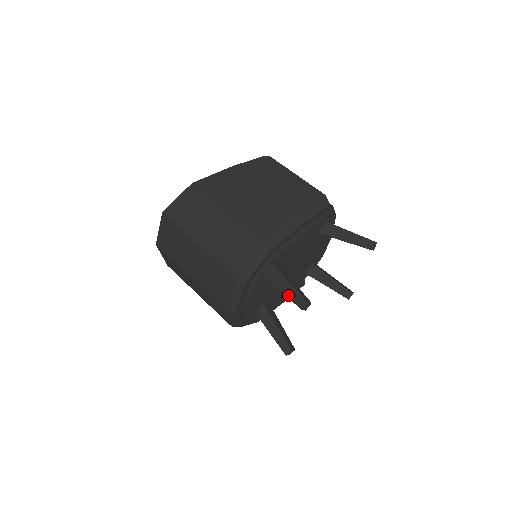
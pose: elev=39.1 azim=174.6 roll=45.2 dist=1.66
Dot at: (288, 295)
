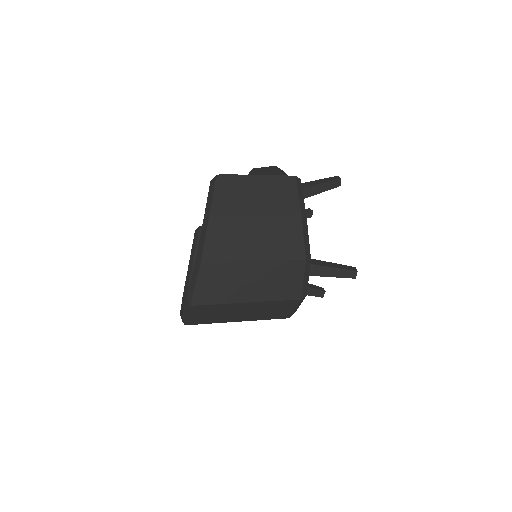
Dot at: (338, 276)
